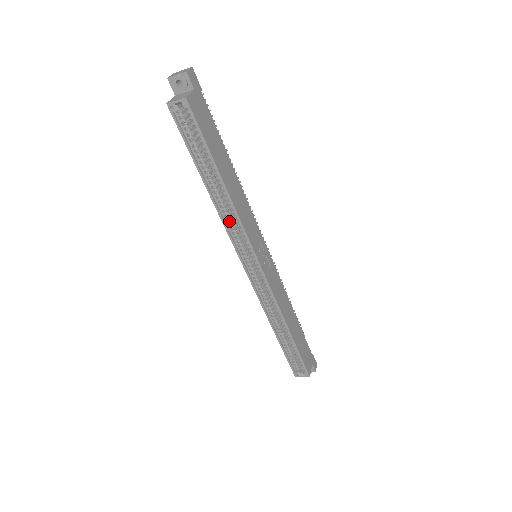
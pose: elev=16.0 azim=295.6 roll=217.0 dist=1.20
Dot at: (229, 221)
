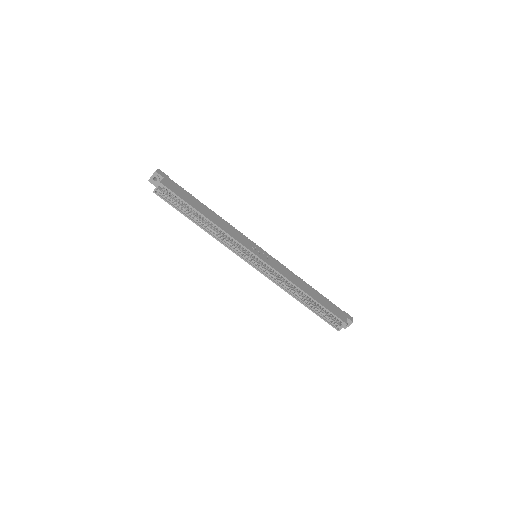
Dot at: (224, 240)
